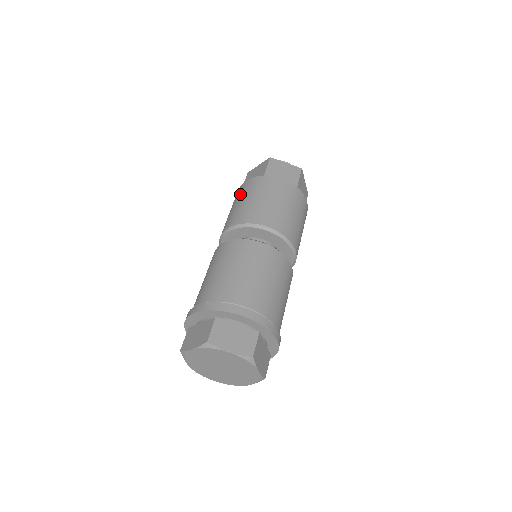
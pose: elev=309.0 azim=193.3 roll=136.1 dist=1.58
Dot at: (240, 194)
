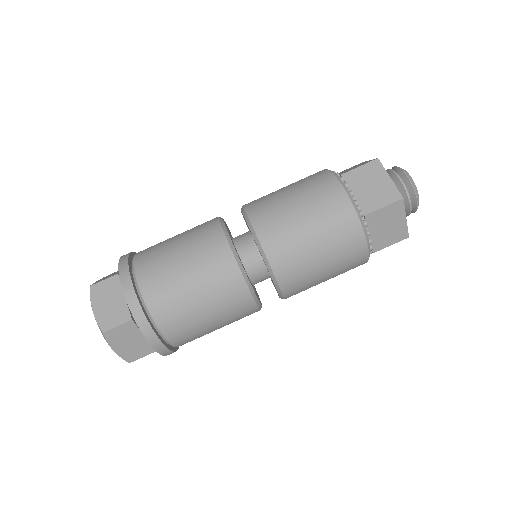
Dot at: occluded
